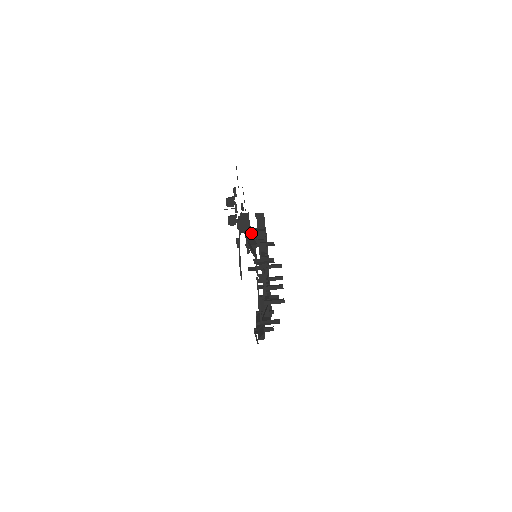
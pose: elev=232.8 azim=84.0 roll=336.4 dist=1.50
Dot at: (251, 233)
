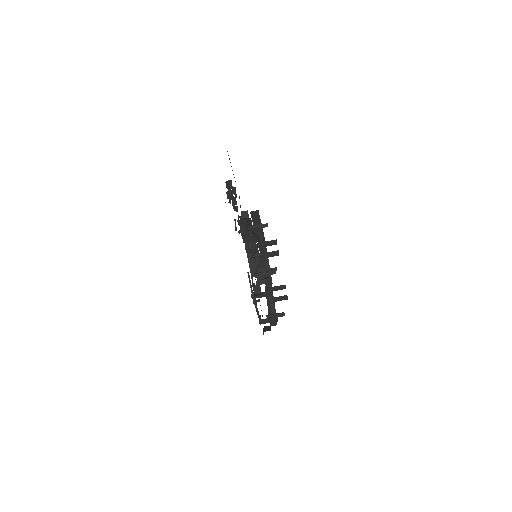
Dot at: (255, 265)
